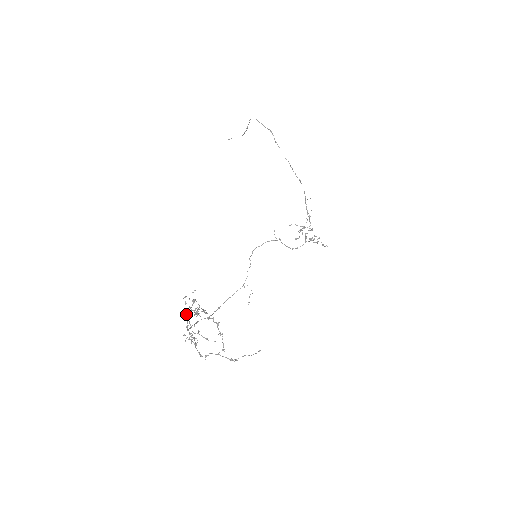
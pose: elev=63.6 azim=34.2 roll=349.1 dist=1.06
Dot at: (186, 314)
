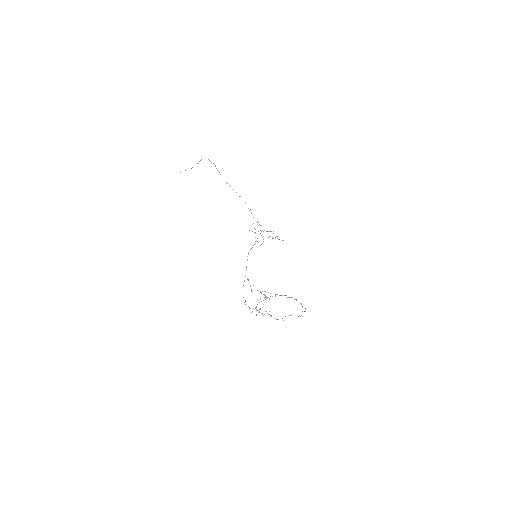
Dot at: occluded
